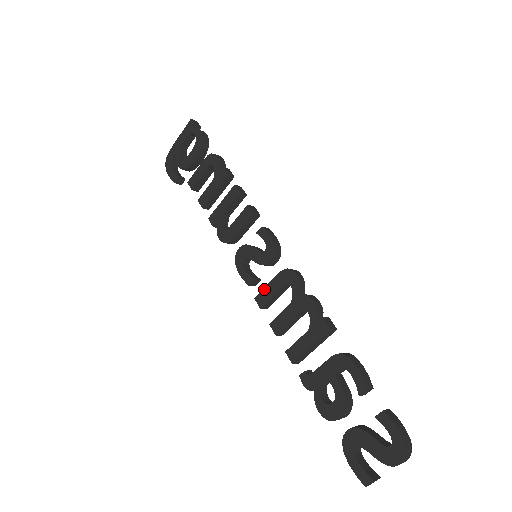
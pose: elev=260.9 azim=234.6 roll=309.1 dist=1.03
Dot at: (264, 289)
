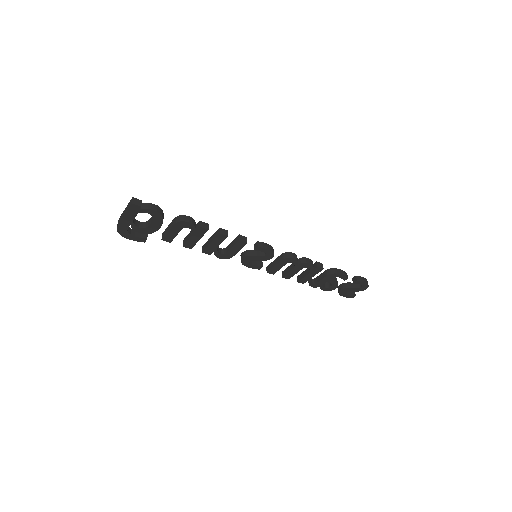
Dot at: (273, 268)
